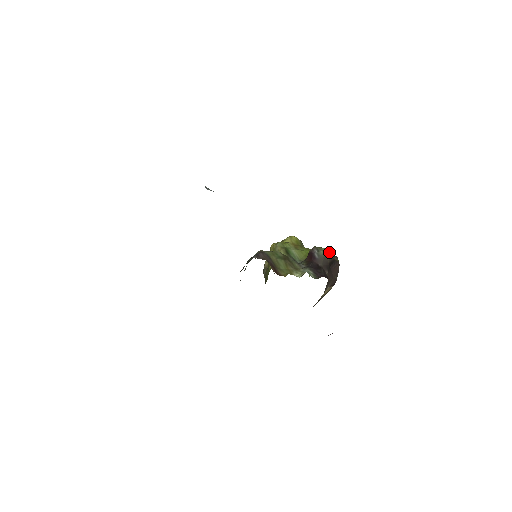
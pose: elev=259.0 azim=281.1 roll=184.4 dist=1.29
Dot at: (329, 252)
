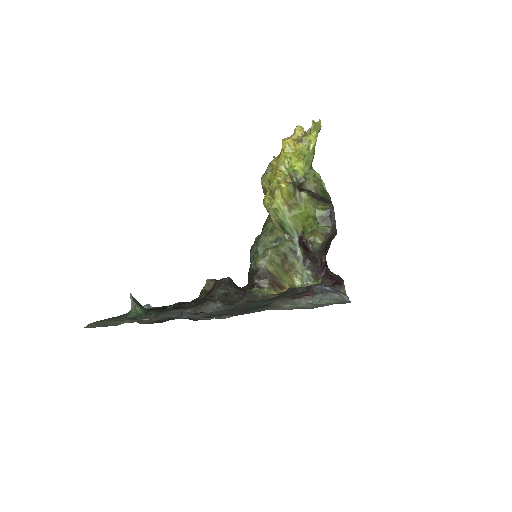
Dot at: (323, 242)
